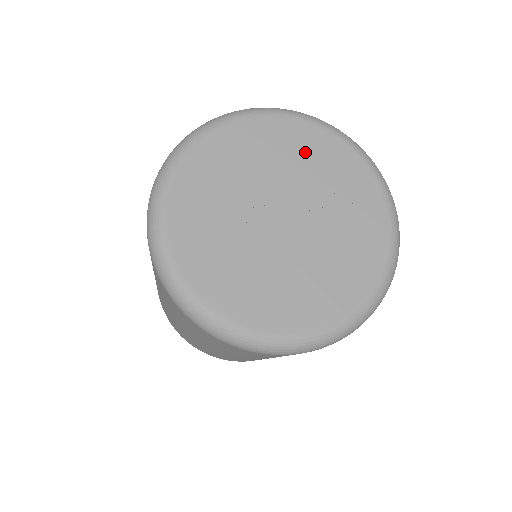
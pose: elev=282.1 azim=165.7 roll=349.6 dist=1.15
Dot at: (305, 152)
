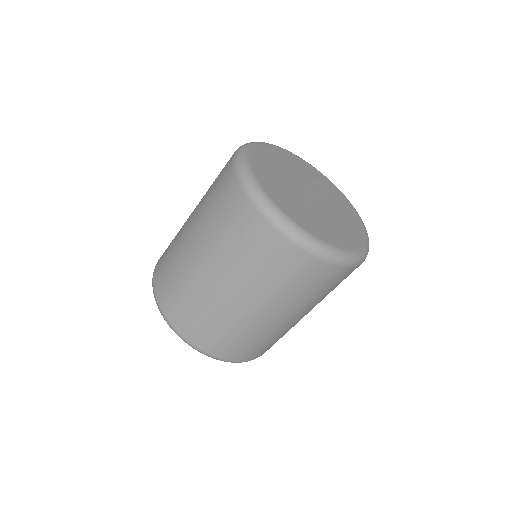
Dot at: (288, 161)
